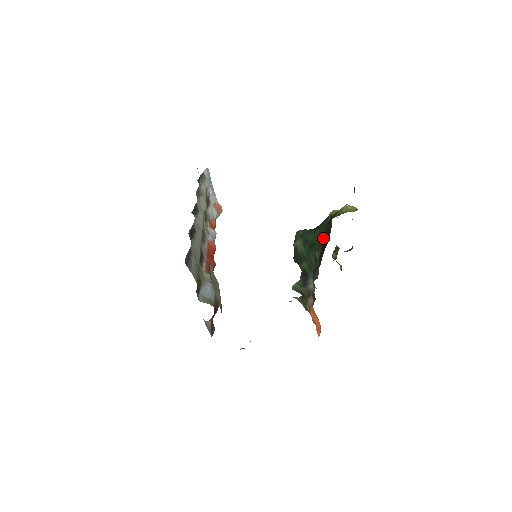
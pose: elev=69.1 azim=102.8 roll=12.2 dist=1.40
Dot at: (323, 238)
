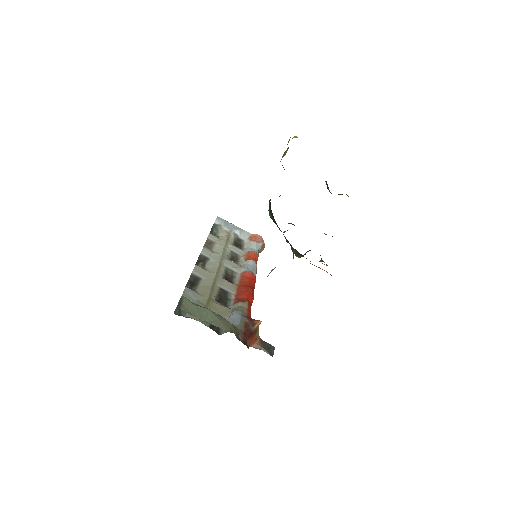
Dot at: occluded
